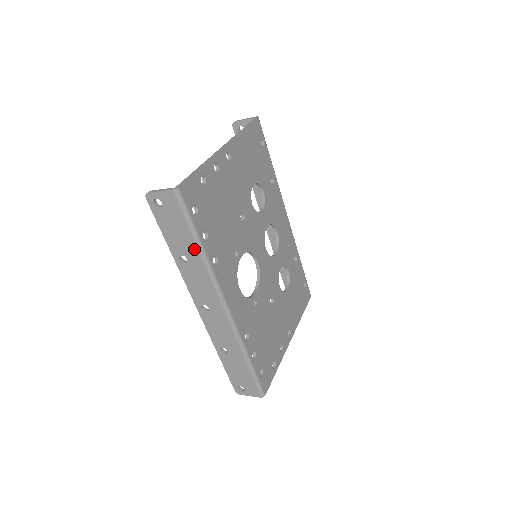
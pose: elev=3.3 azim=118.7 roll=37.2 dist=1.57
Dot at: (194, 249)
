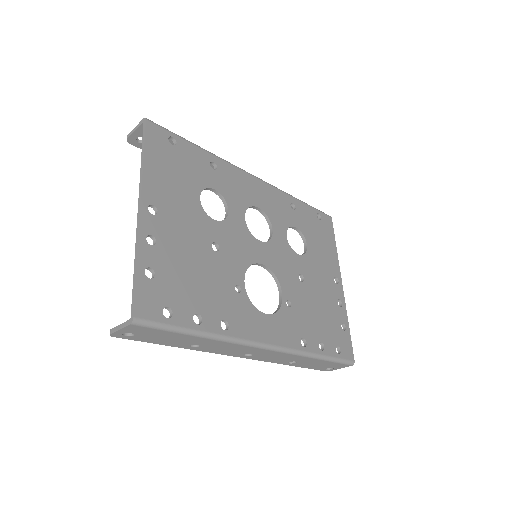
Dot at: (197, 339)
